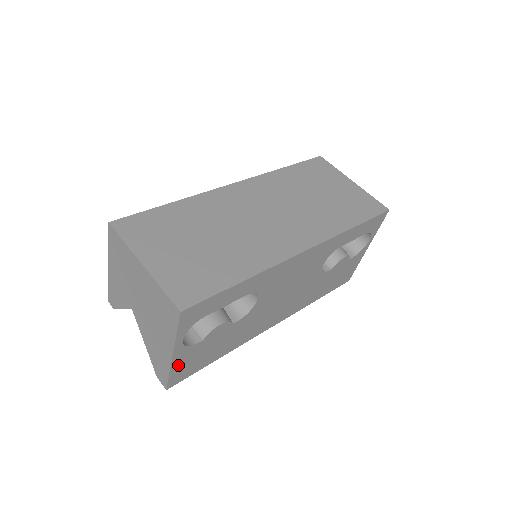
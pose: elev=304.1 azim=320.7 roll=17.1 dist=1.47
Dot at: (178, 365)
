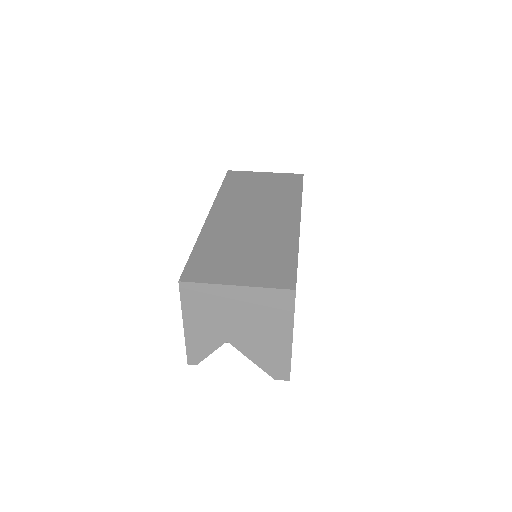
Dot at: occluded
